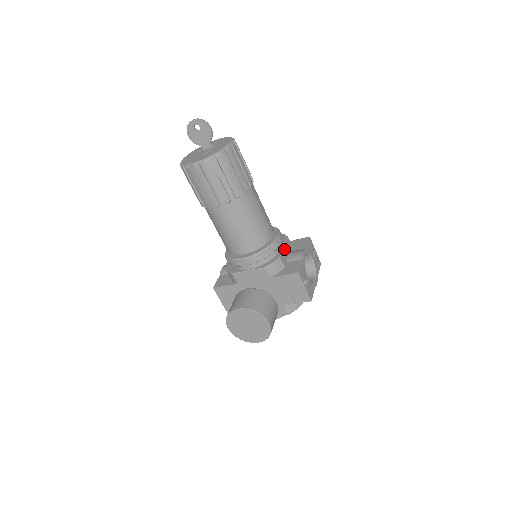
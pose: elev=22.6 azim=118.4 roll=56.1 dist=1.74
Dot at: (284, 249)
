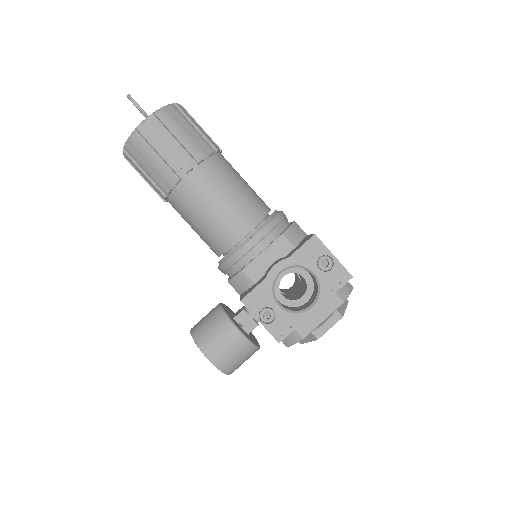
Dot at: (261, 255)
